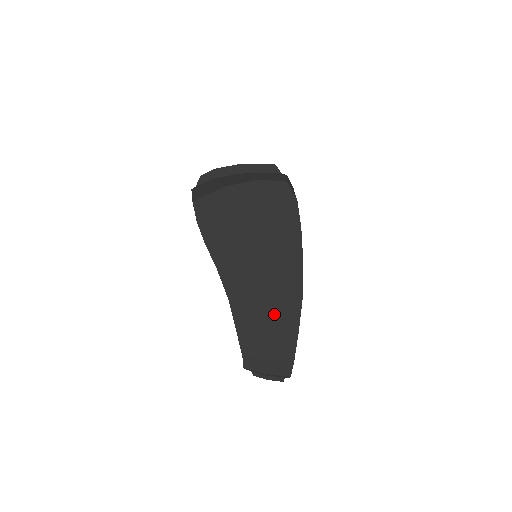
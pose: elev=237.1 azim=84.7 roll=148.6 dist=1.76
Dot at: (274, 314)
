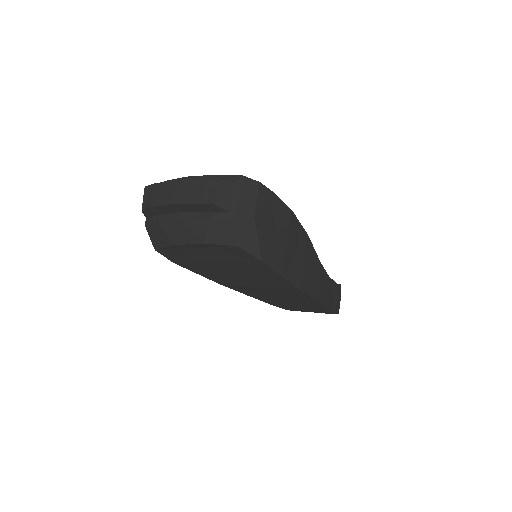
Dot at: (297, 304)
